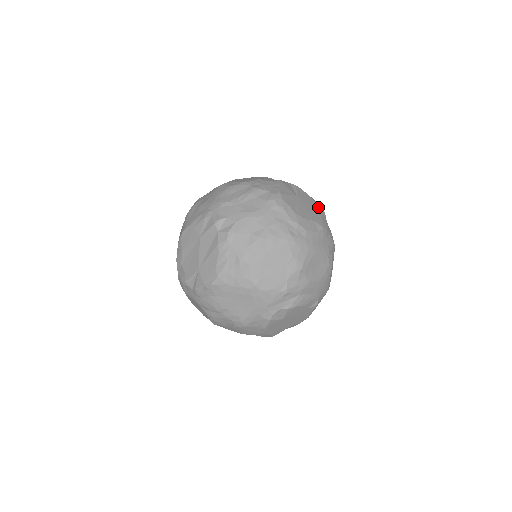
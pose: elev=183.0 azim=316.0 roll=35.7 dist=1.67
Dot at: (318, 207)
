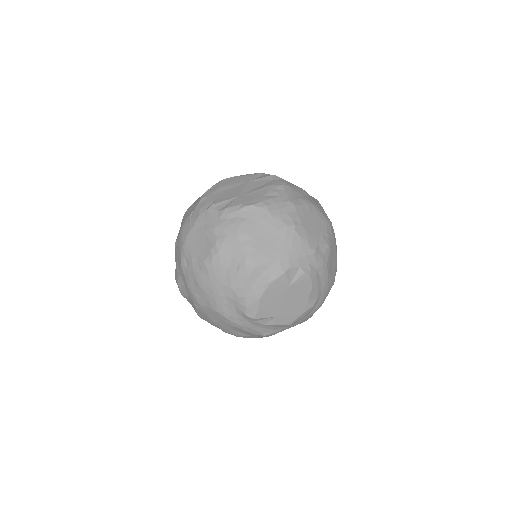
Dot at: occluded
